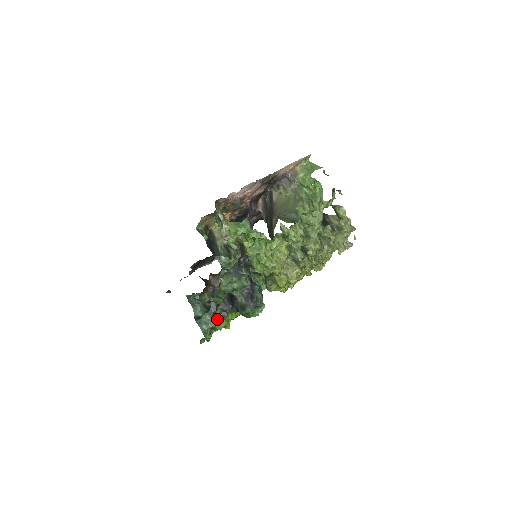
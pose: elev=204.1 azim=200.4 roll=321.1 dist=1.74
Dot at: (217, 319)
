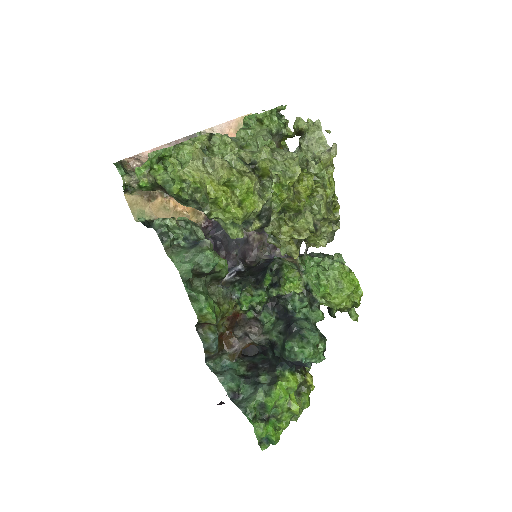
Dot at: (260, 386)
